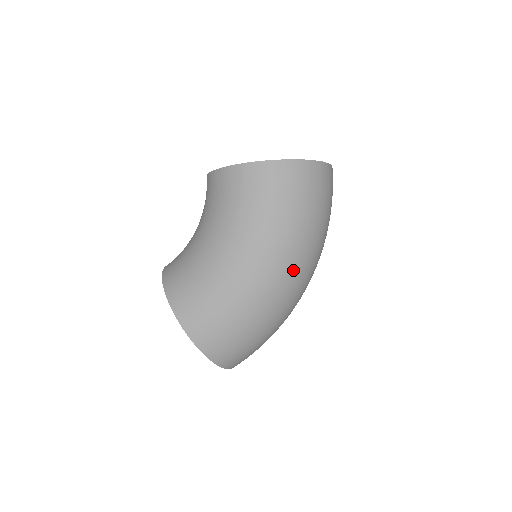
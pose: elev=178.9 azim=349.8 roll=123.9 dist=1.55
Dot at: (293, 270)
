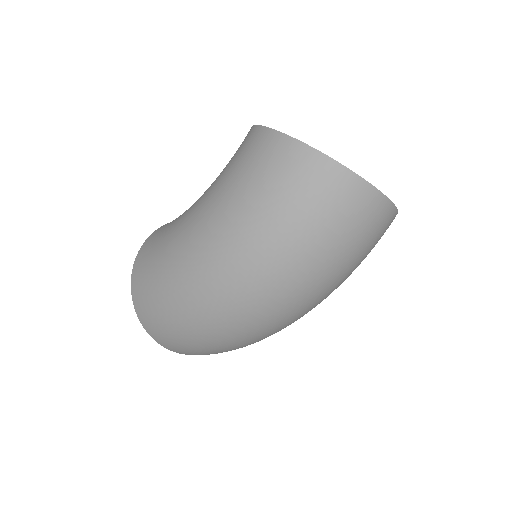
Dot at: (226, 271)
